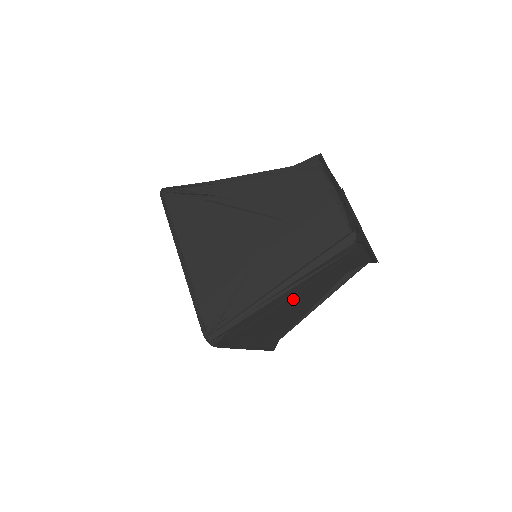
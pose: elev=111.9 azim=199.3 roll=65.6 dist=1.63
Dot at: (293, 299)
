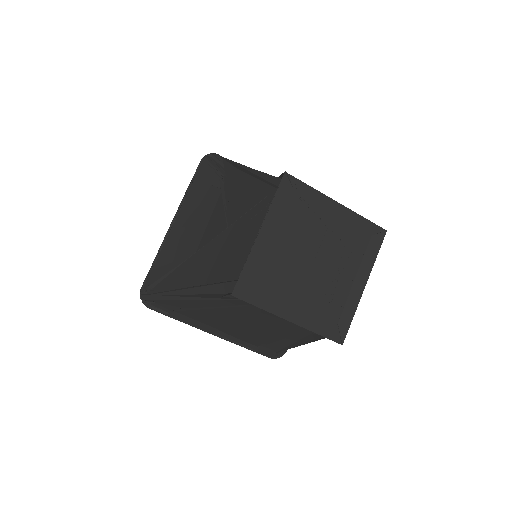
Dot at: (214, 313)
